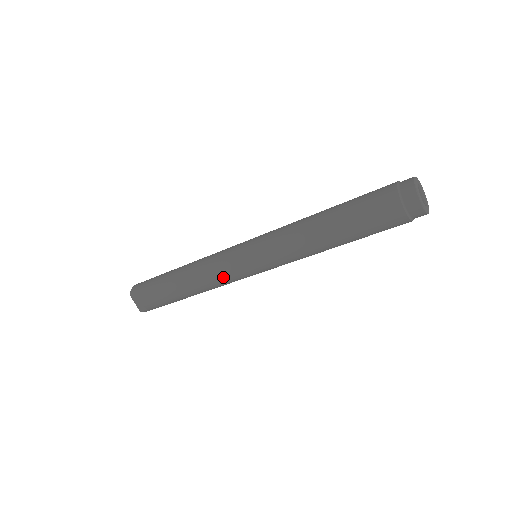
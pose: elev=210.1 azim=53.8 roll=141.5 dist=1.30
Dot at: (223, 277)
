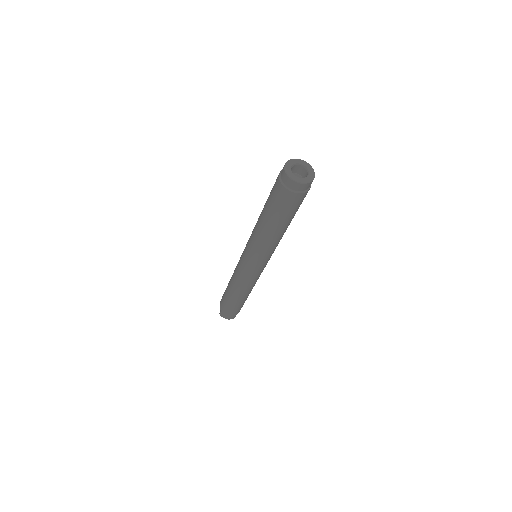
Dot at: (237, 269)
